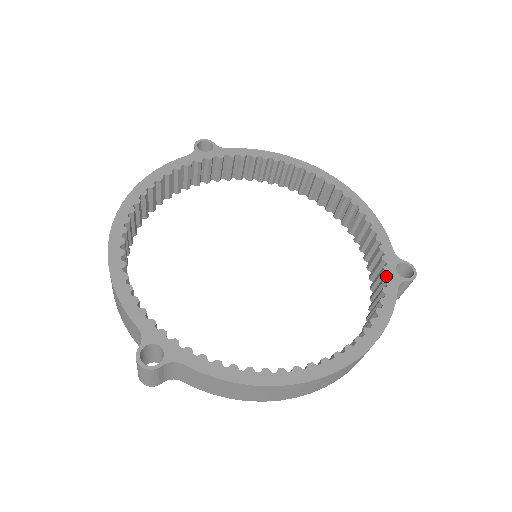
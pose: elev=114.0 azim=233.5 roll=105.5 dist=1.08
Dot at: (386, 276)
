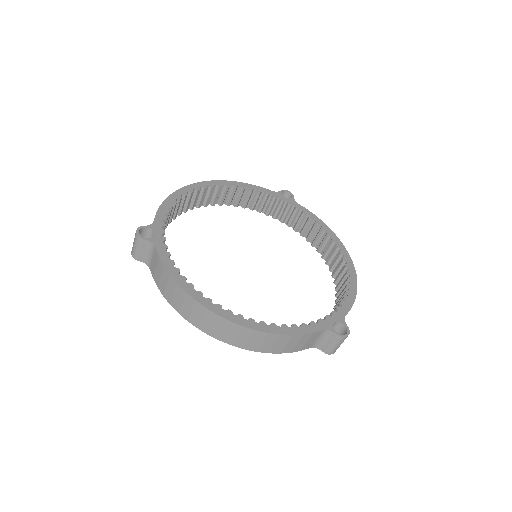
Dot at: (323, 319)
